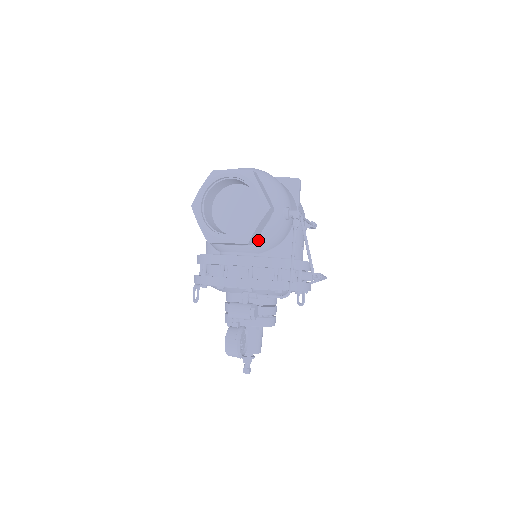
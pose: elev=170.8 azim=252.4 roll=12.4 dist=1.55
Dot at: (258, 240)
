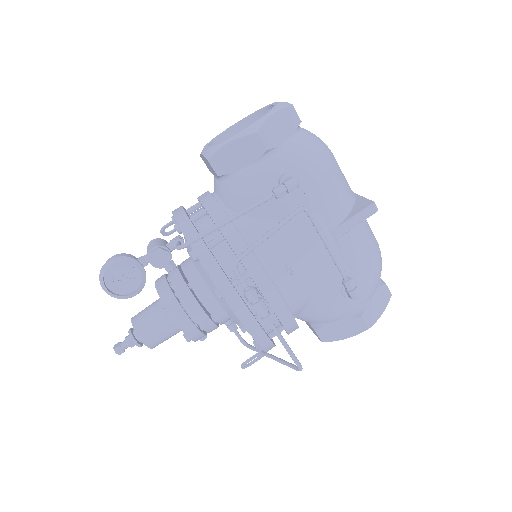
Dot at: (231, 180)
